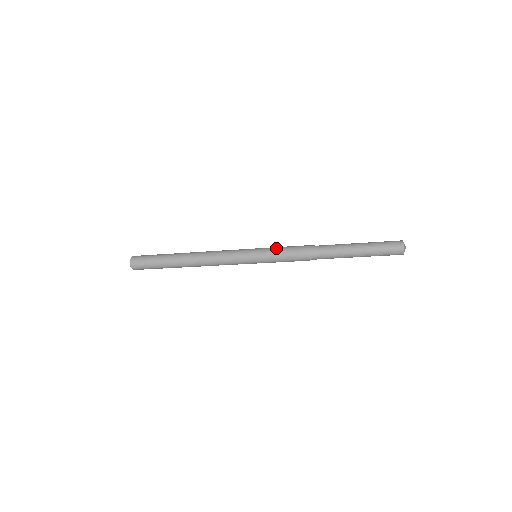
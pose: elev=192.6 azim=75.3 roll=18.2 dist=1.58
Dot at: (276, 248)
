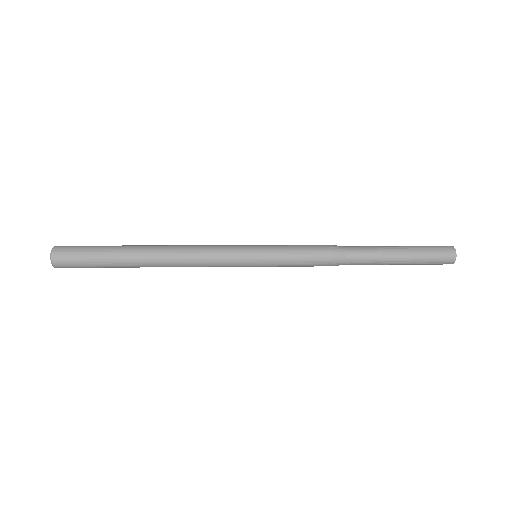
Dot at: (288, 249)
